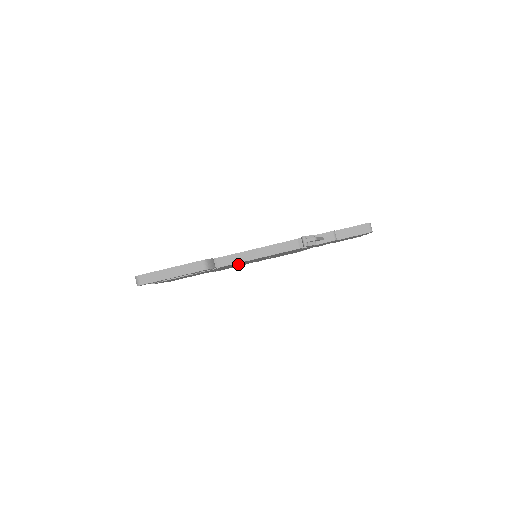
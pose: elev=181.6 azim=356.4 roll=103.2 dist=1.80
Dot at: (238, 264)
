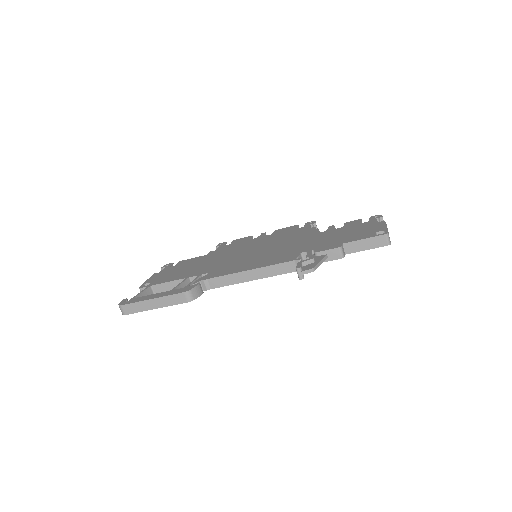
Dot at: occluded
